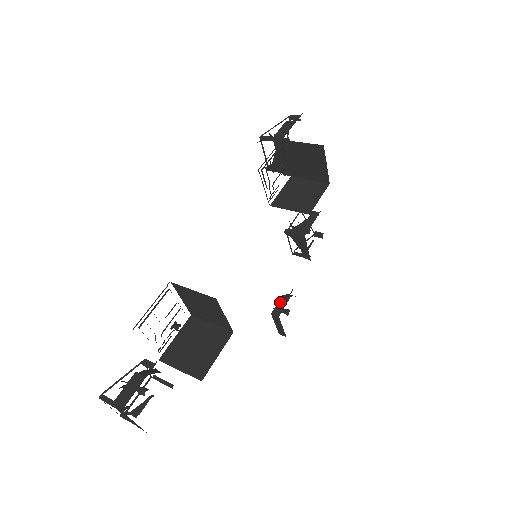
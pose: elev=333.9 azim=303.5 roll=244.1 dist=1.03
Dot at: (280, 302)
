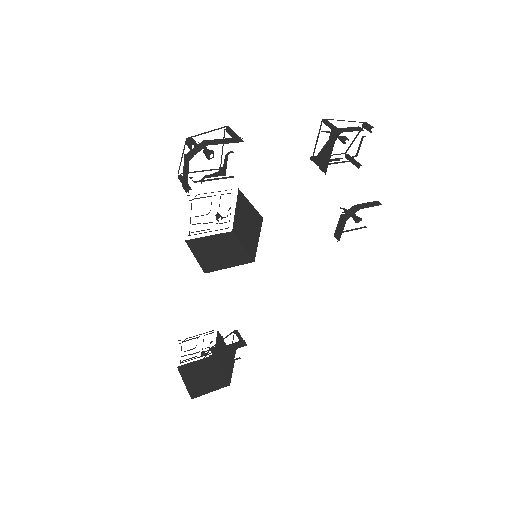
Dot at: (339, 224)
